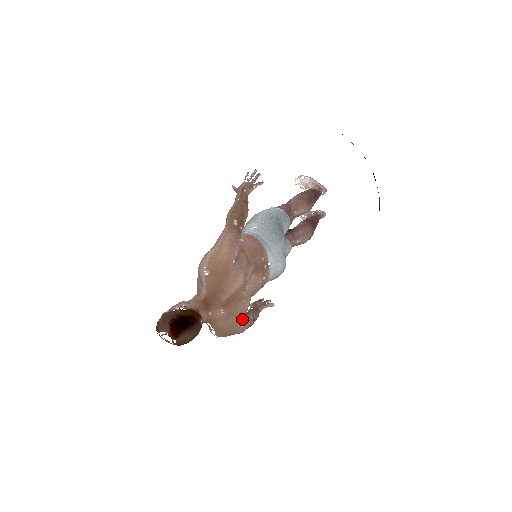
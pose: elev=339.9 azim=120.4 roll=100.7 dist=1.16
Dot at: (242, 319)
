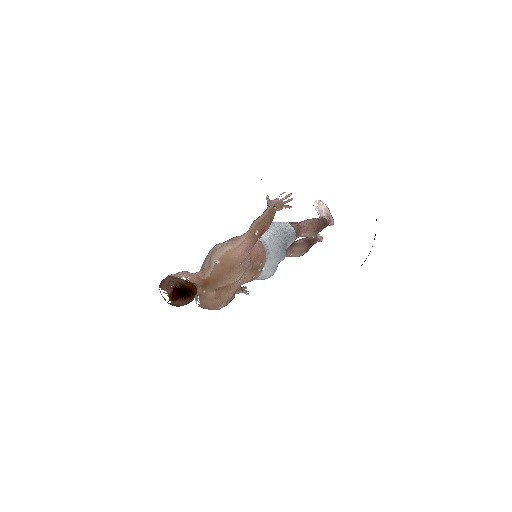
Dot at: (224, 303)
